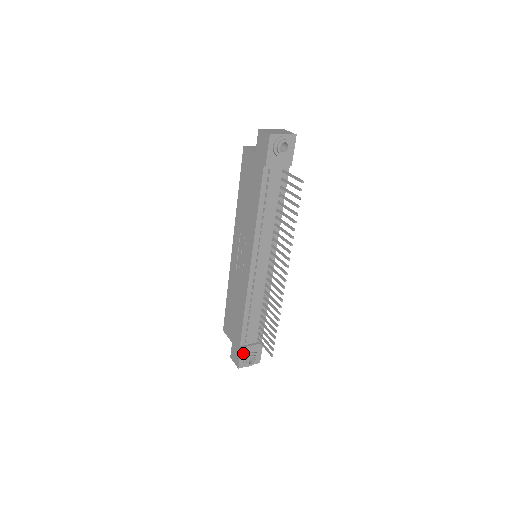
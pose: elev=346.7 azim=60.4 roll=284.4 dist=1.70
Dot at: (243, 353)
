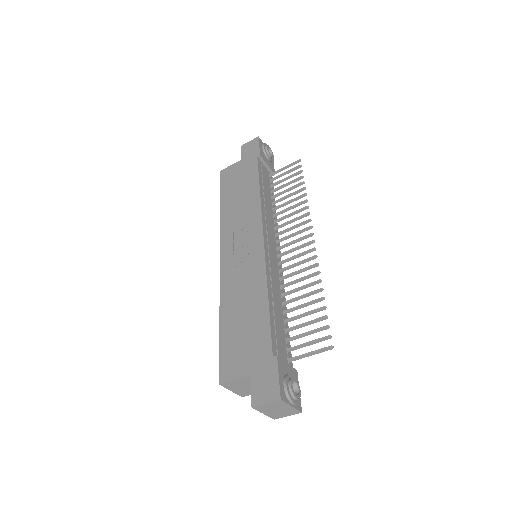
Dot at: (280, 370)
